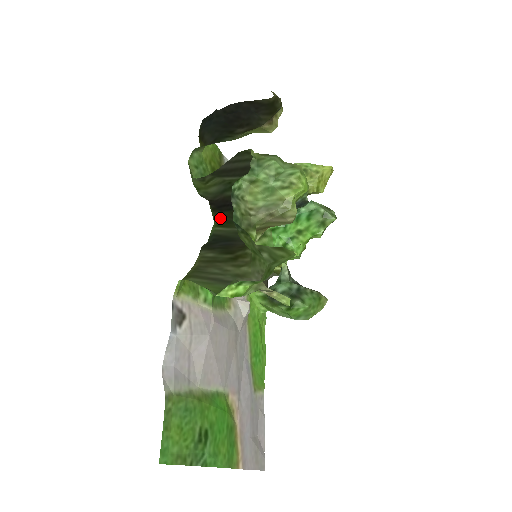
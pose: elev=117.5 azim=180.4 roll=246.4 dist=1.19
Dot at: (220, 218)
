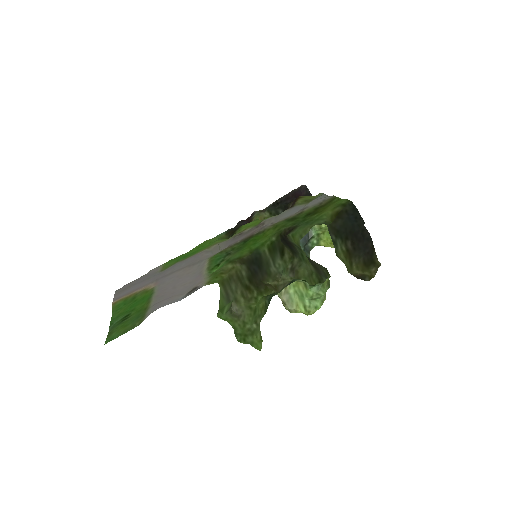
Dot at: (276, 242)
